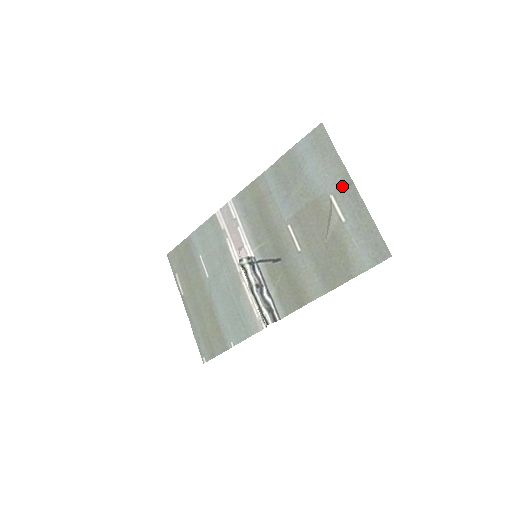
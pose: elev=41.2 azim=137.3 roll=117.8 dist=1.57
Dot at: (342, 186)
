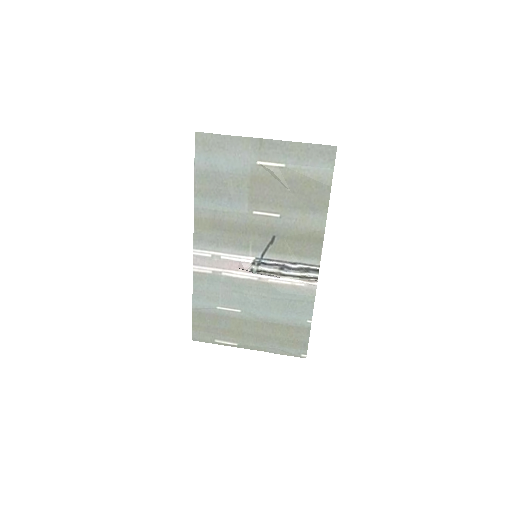
Dot at: (257, 149)
